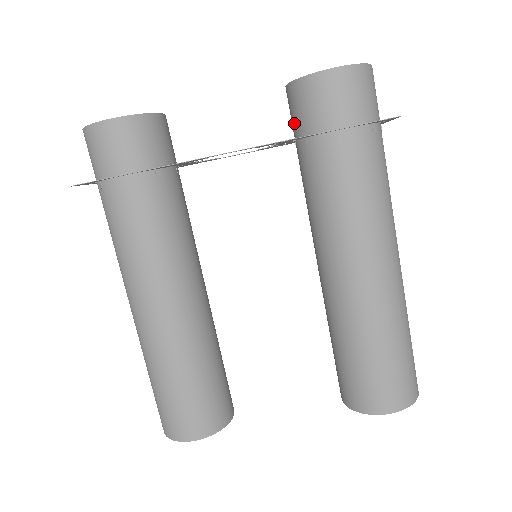
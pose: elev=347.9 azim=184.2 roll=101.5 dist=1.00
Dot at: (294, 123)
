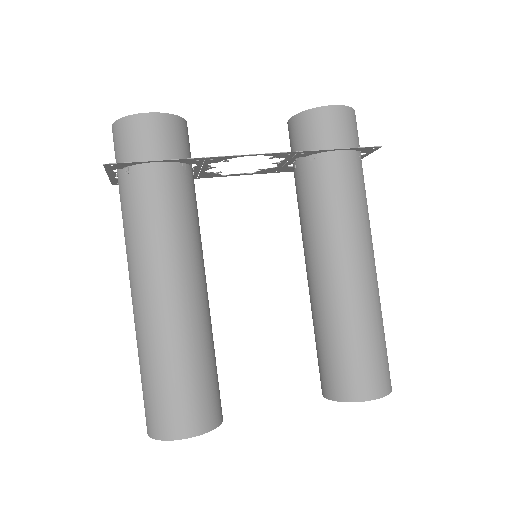
Dot at: (297, 146)
